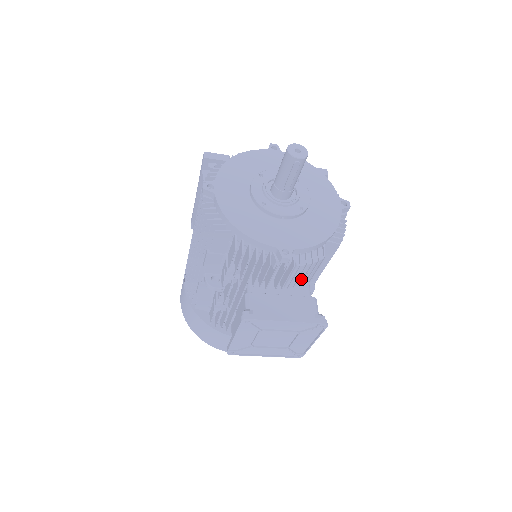
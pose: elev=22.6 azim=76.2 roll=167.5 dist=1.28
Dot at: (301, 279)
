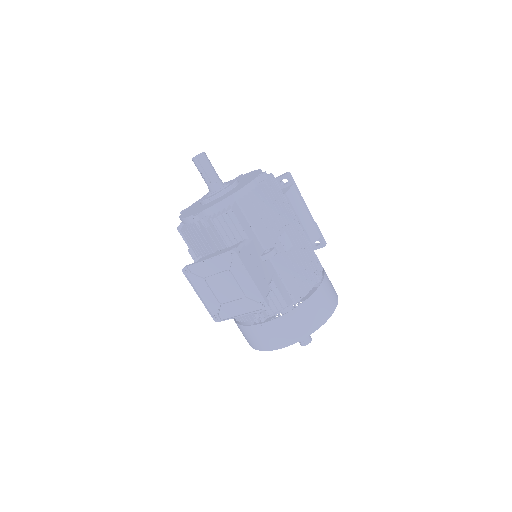
Dot at: (232, 235)
